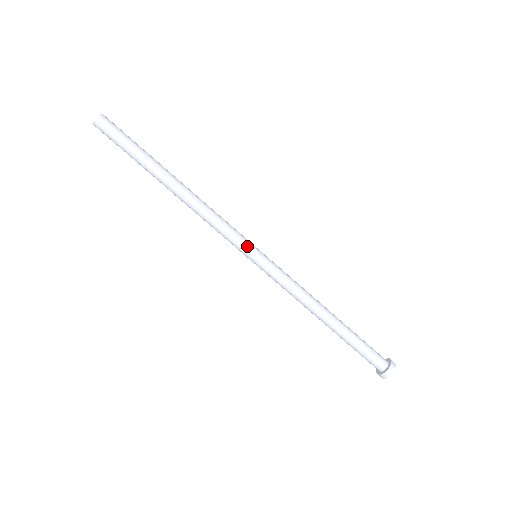
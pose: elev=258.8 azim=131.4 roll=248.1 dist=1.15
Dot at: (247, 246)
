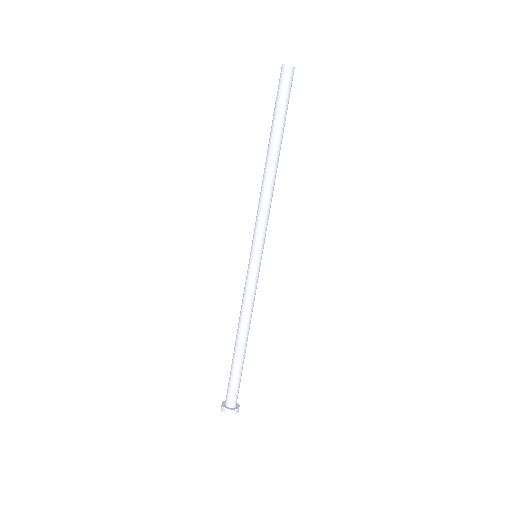
Dot at: (255, 244)
